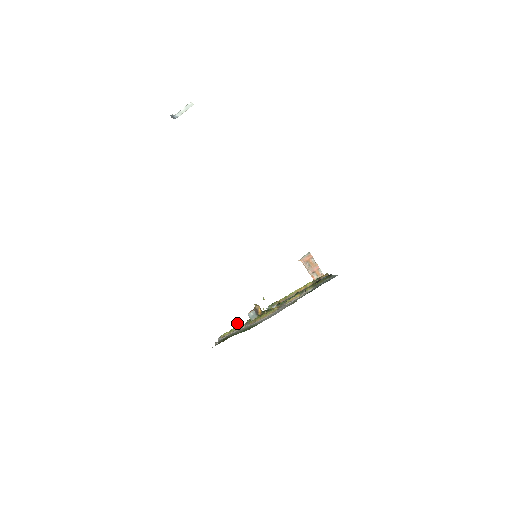
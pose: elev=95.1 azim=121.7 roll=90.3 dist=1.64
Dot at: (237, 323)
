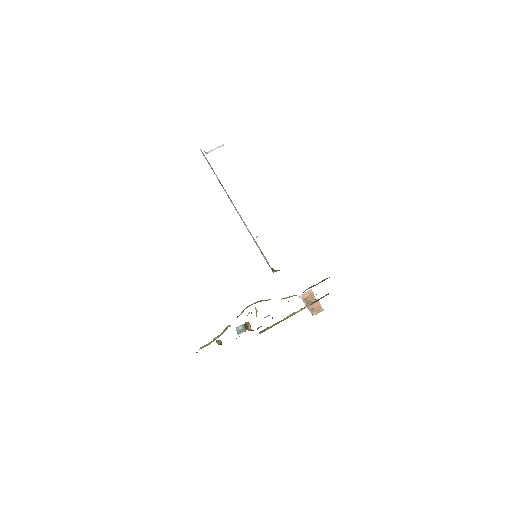
Dot at: (221, 342)
